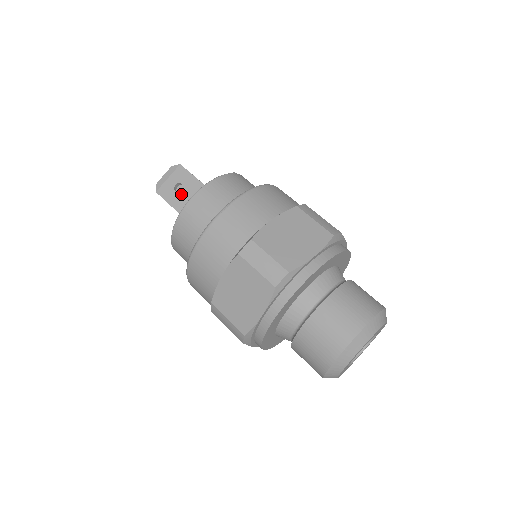
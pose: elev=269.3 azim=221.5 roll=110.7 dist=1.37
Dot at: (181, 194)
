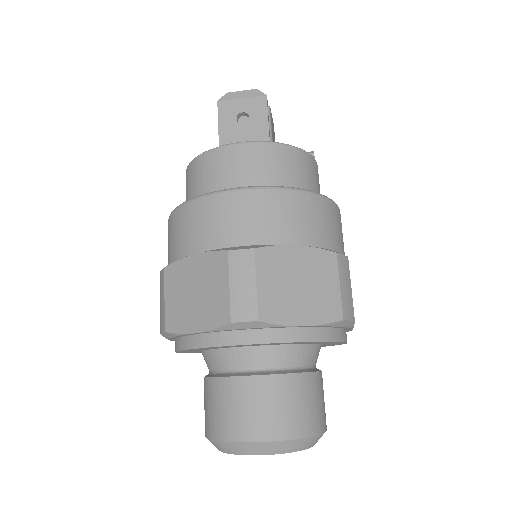
Dot at: (239, 127)
